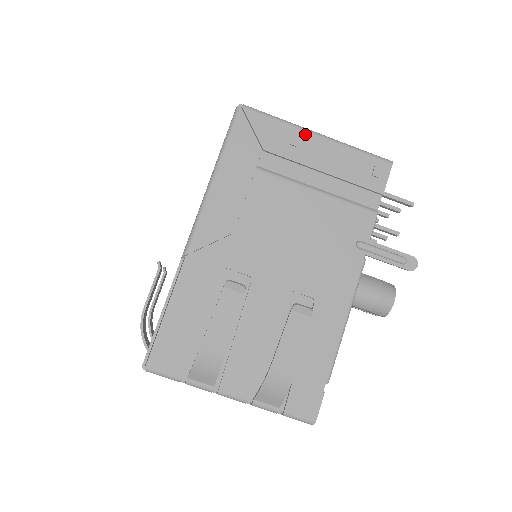
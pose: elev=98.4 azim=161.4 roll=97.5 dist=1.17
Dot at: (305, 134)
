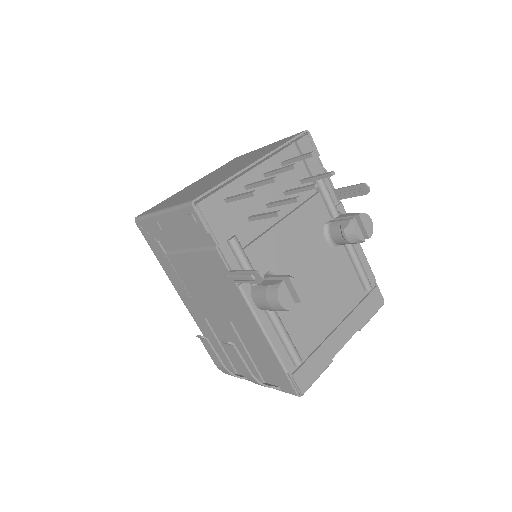
Dot at: (157, 218)
